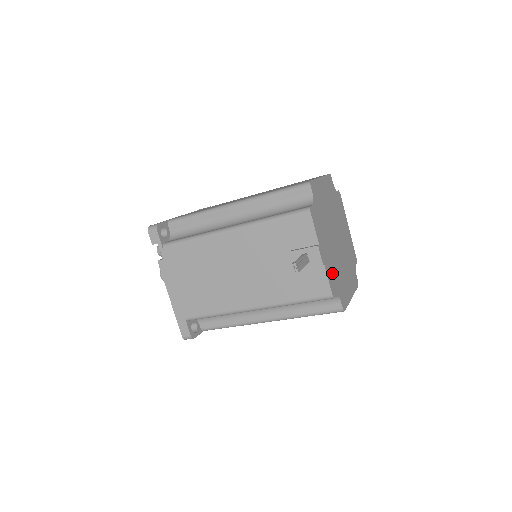
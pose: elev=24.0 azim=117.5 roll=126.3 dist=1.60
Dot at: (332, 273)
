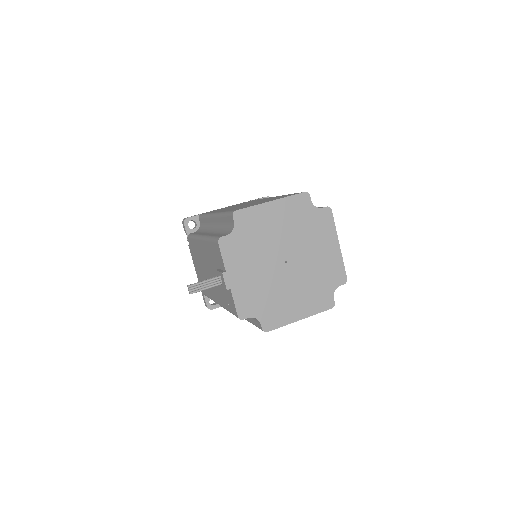
Dot at: (250, 297)
